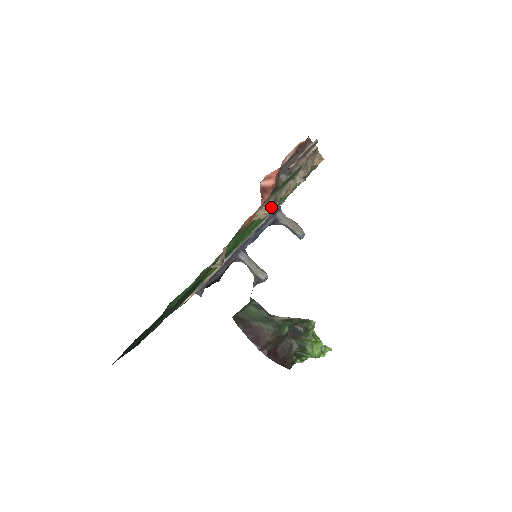
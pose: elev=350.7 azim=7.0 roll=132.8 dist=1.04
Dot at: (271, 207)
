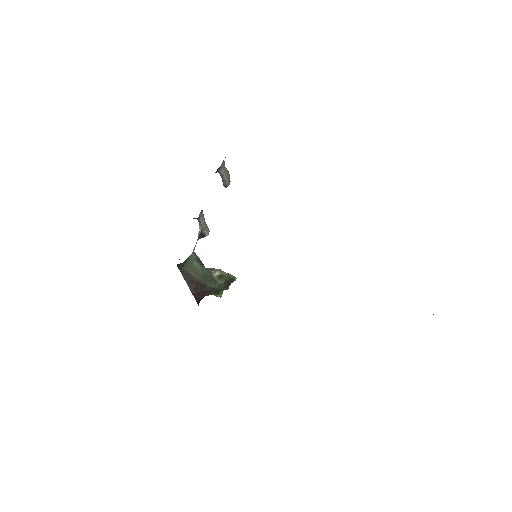
Dot at: occluded
